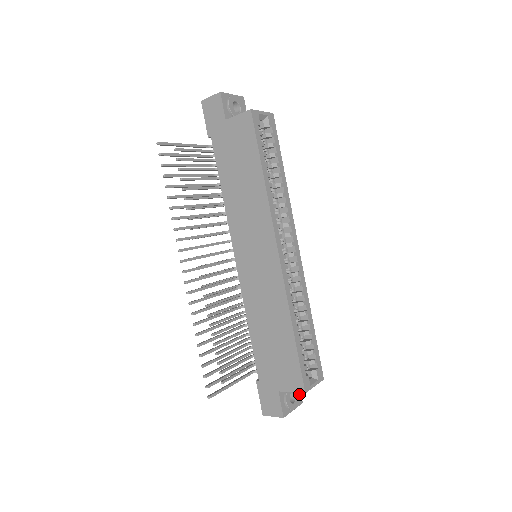
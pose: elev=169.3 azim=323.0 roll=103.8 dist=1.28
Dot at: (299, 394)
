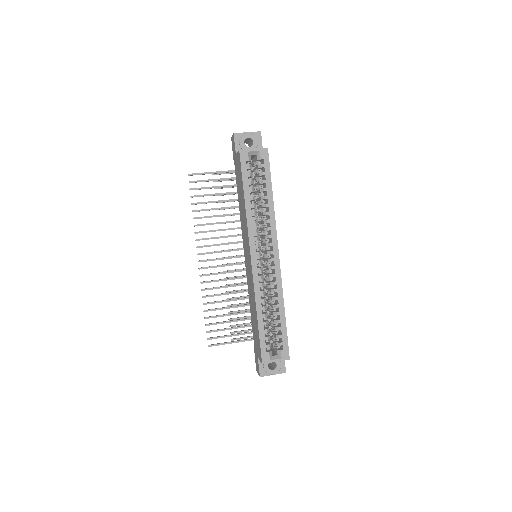
Dot at: (283, 365)
